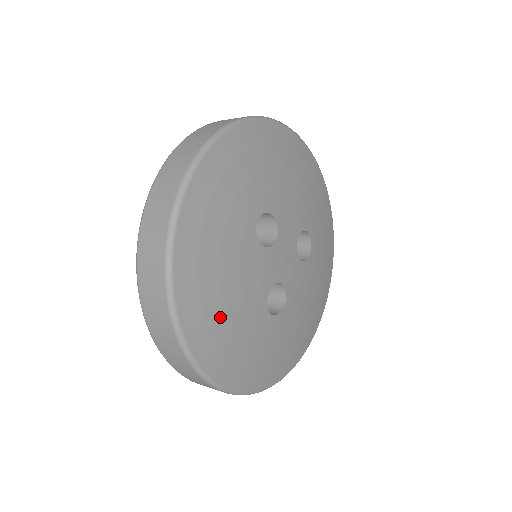
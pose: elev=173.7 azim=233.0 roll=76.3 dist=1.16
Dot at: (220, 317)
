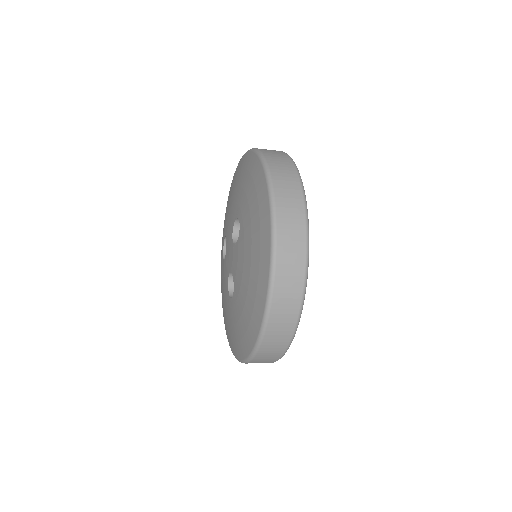
Dot at: occluded
